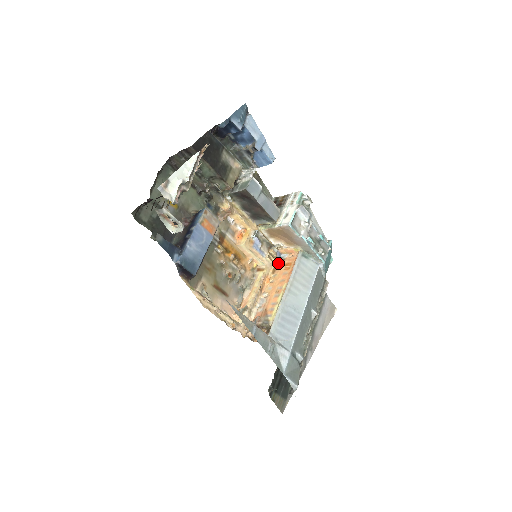
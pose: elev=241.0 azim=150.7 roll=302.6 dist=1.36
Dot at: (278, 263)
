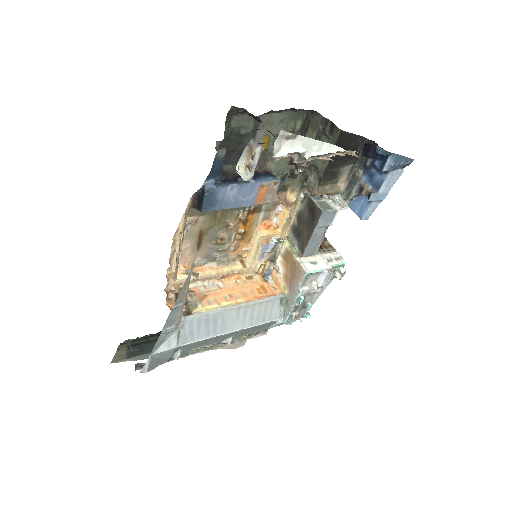
Dot at: (260, 277)
